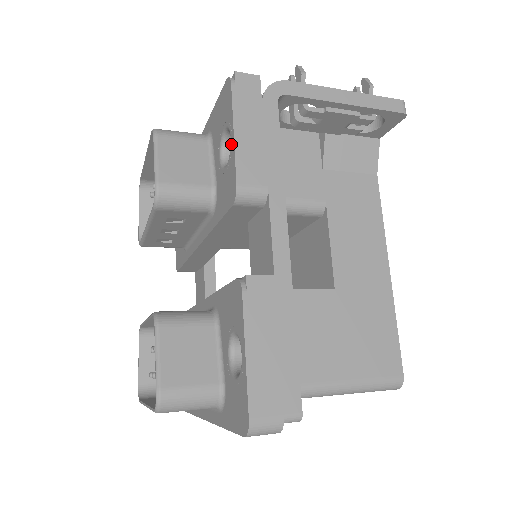
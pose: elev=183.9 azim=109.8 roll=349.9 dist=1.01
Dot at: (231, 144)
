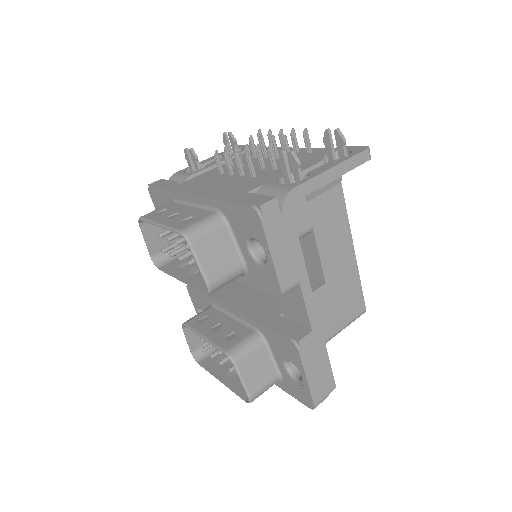
Dot at: (268, 260)
